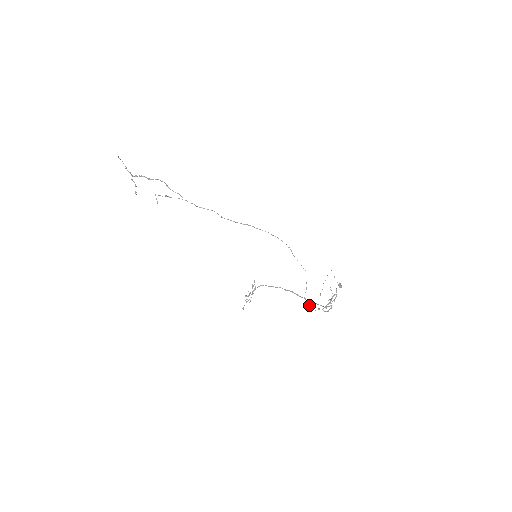
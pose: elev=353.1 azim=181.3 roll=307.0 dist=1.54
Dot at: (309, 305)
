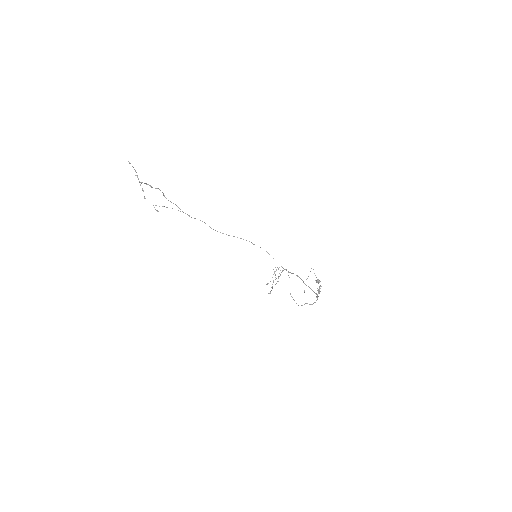
Dot at: occluded
